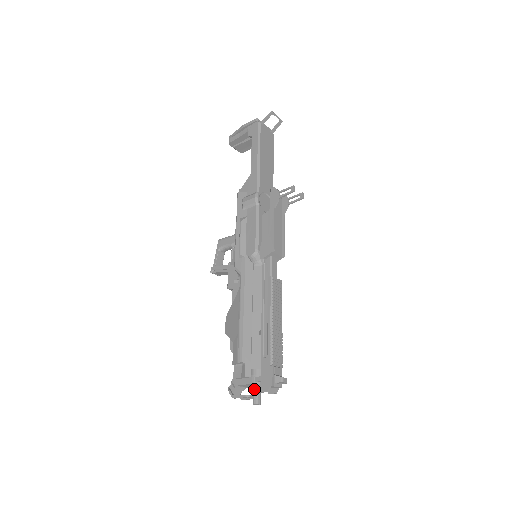
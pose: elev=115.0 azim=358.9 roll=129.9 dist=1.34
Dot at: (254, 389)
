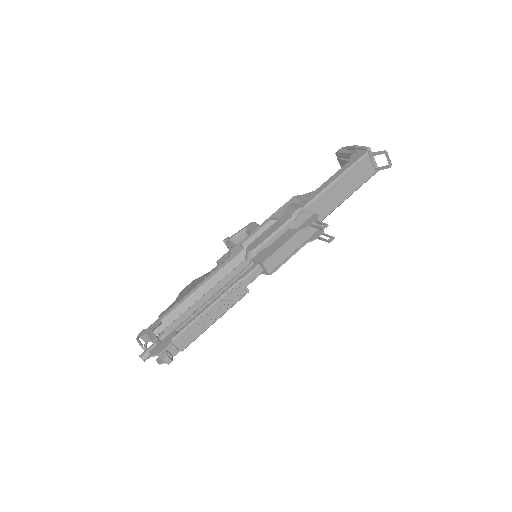
Dot at: (150, 346)
